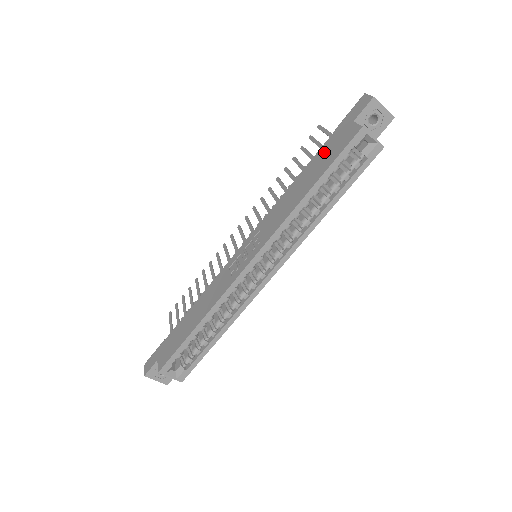
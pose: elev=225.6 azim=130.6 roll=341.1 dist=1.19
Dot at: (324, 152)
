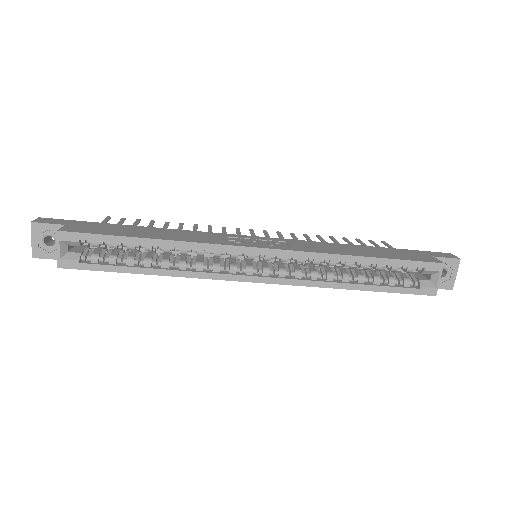
Dot at: (392, 251)
